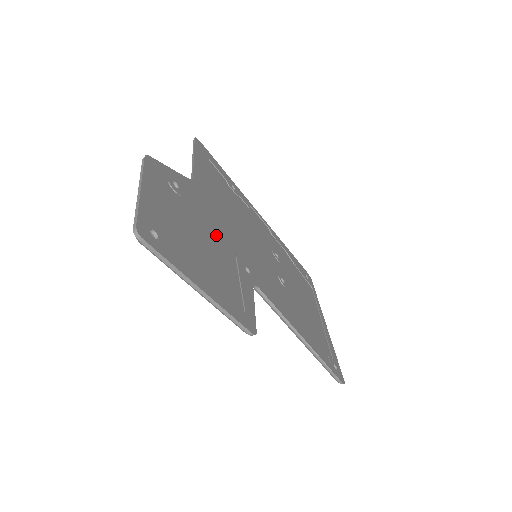
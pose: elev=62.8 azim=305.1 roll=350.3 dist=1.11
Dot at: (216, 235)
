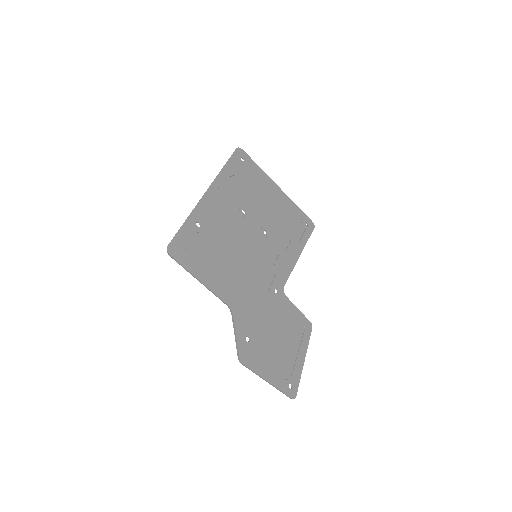
Dot at: (264, 312)
